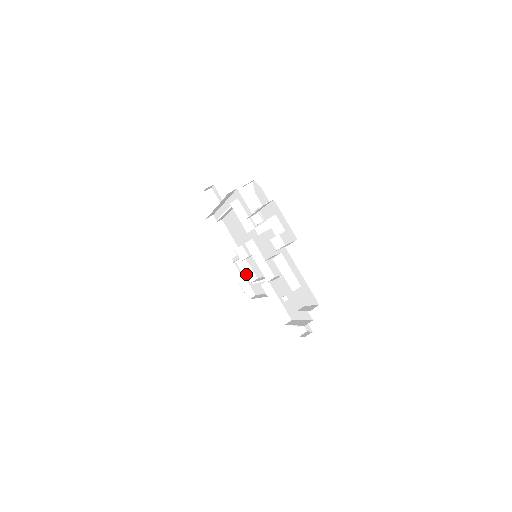
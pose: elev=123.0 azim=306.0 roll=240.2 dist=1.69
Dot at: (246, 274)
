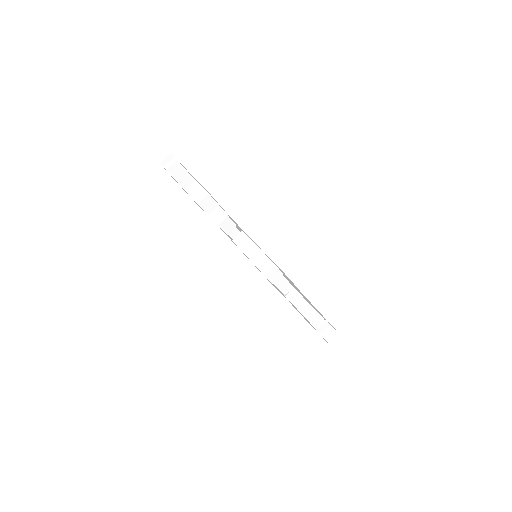
Dot at: occluded
